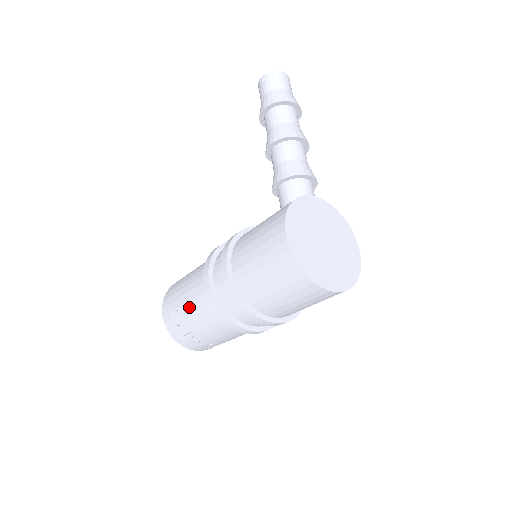
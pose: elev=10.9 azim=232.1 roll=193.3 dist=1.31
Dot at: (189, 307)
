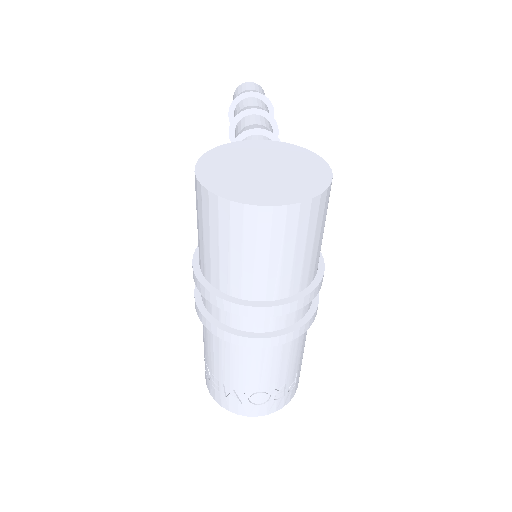
Dot at: (204, 344)
